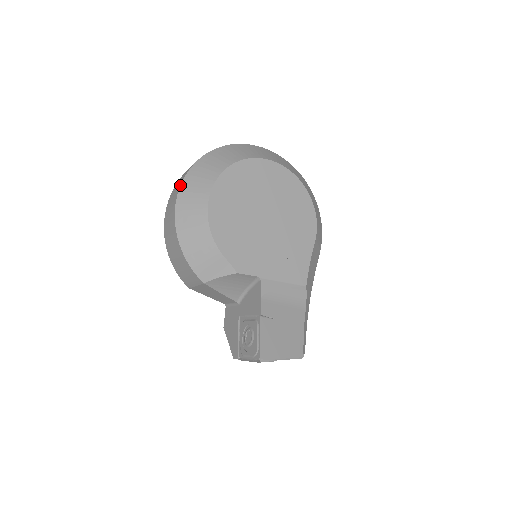
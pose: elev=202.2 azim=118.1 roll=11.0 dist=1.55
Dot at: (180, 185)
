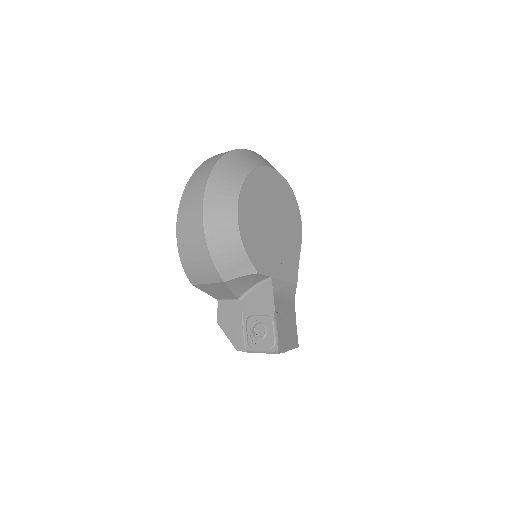
Dot at: (206, 185)
